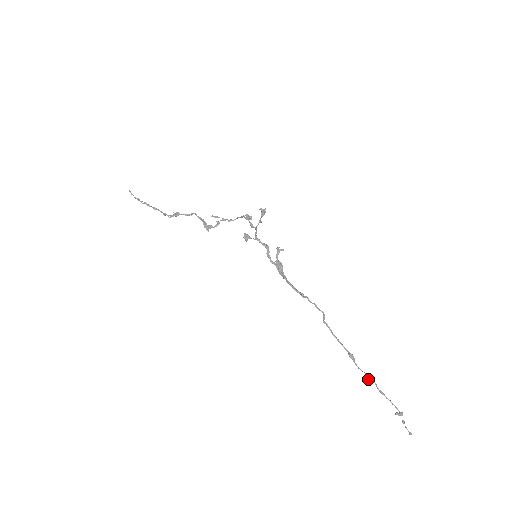
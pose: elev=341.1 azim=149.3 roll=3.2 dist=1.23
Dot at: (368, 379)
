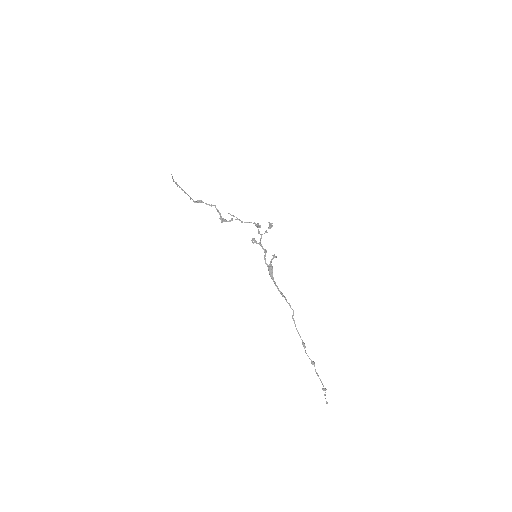
Dot at: (311, 363)
